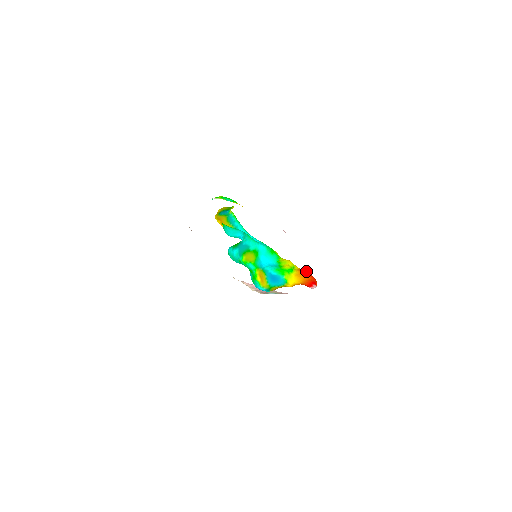
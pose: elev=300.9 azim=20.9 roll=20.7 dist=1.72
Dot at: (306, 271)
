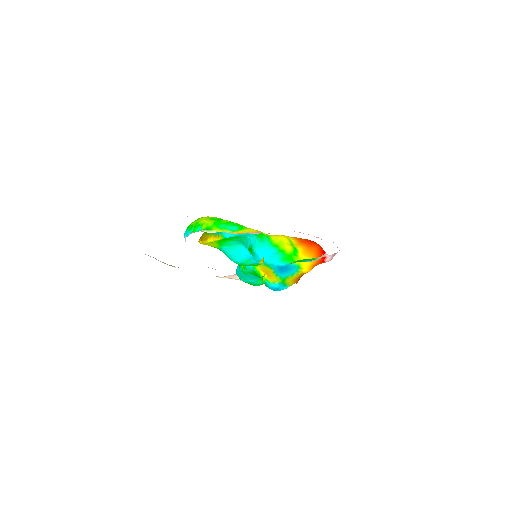
Dot at: (305, 240)
